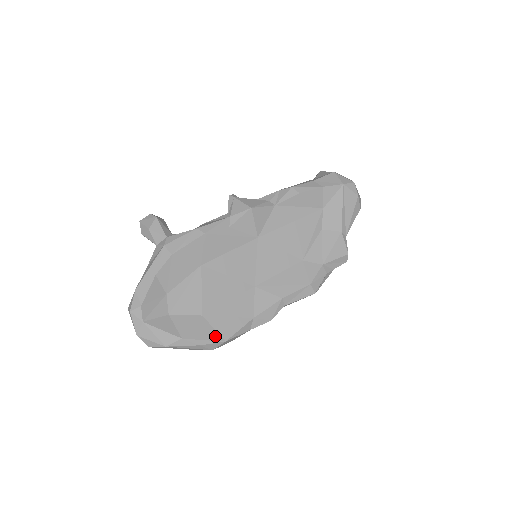
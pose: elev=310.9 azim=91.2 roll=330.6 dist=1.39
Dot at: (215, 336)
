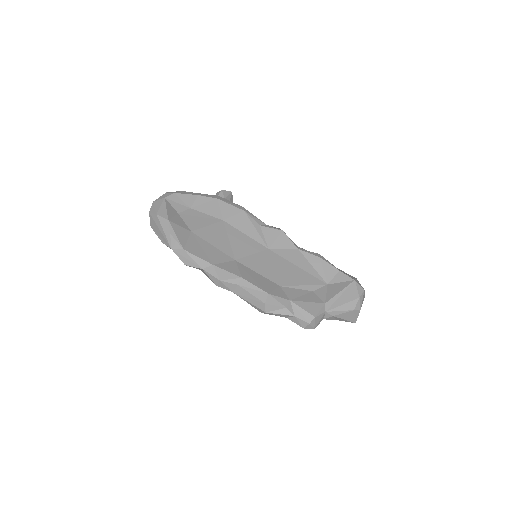
Dot at: (183, 242)
